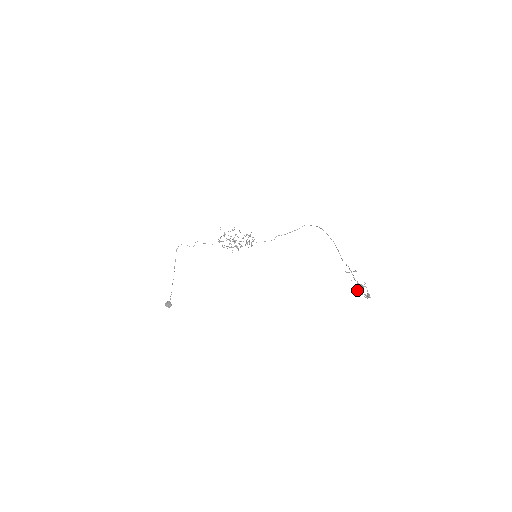
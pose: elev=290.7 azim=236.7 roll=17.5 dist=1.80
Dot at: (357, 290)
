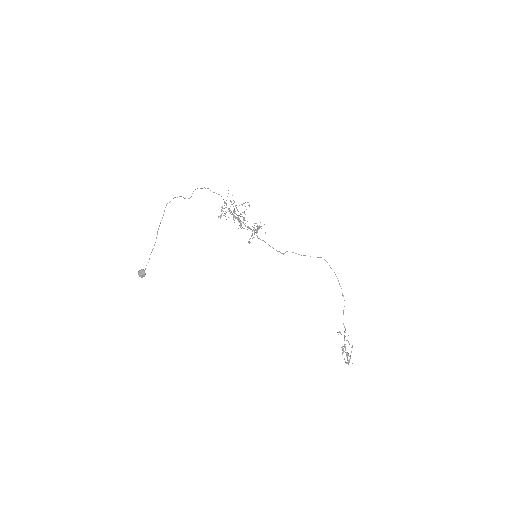
Dot at: (342, 348)
